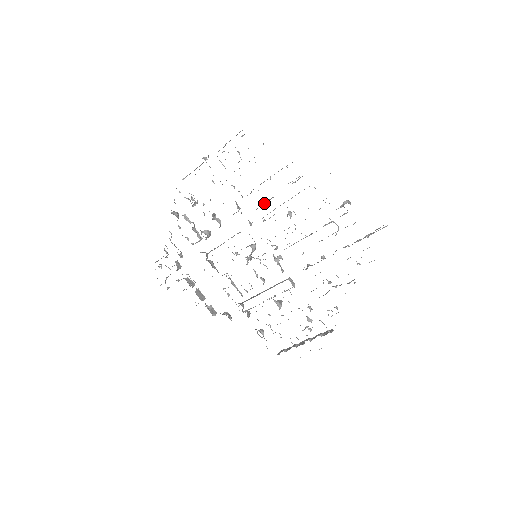
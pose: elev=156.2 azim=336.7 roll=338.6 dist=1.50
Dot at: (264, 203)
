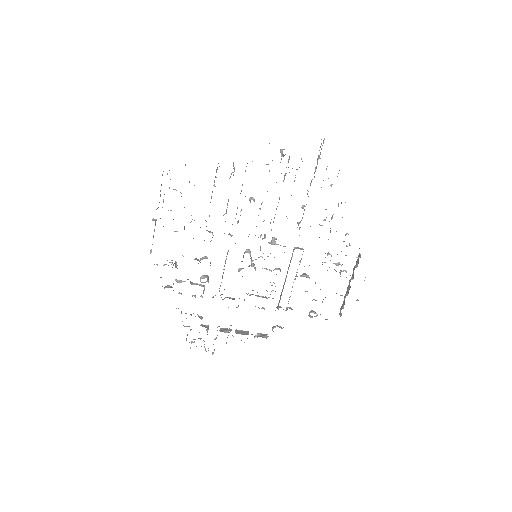
Dot at: (226, 210)
